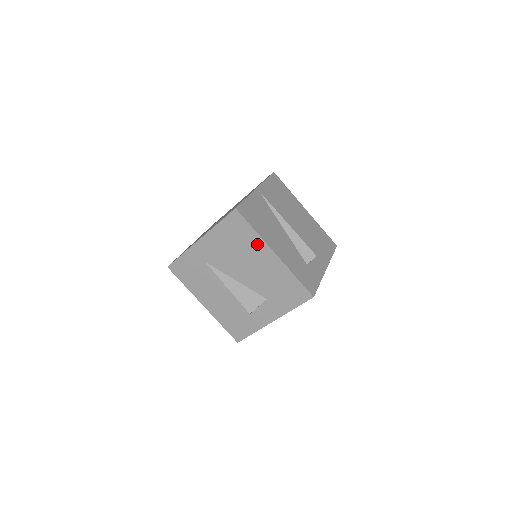
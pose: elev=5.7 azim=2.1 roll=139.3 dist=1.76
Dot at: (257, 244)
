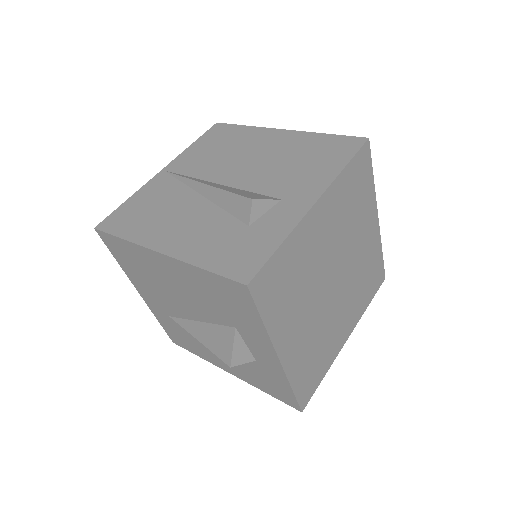
Dot at: (144, 256)
